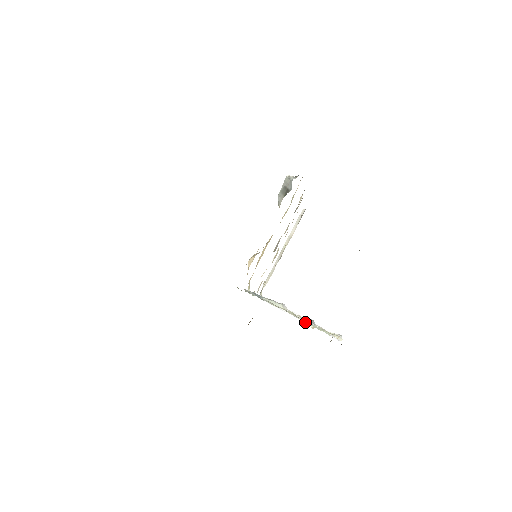
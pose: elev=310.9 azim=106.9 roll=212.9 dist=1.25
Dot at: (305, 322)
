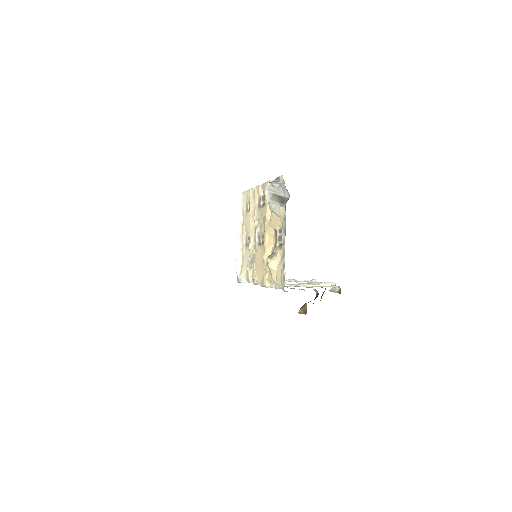
Dot at: occluded
